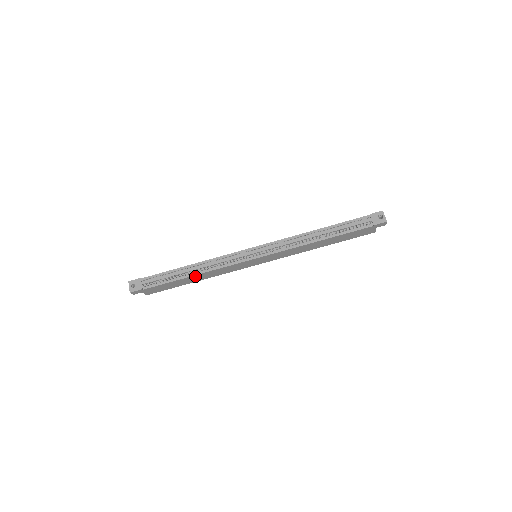
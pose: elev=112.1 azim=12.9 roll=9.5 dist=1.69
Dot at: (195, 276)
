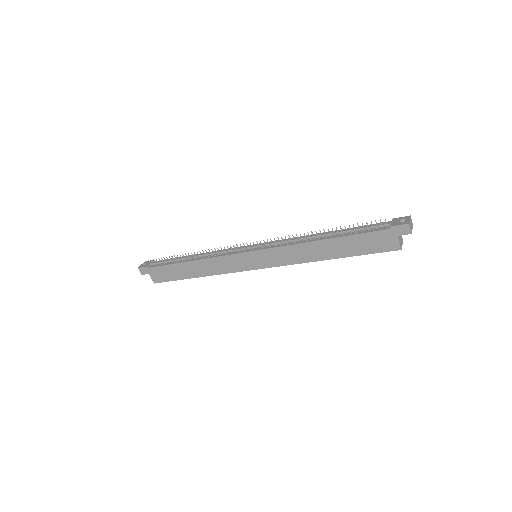
Dot at: (193, 264)
